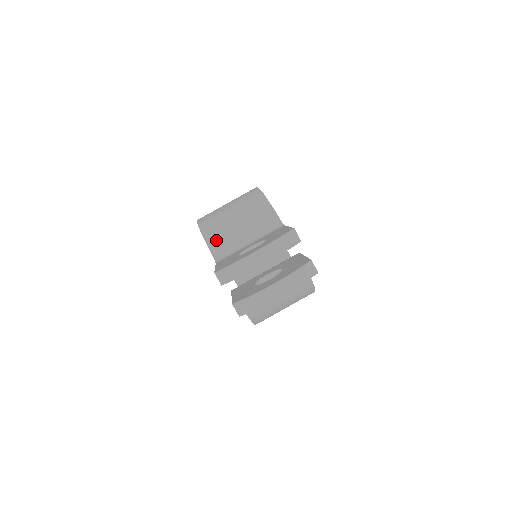
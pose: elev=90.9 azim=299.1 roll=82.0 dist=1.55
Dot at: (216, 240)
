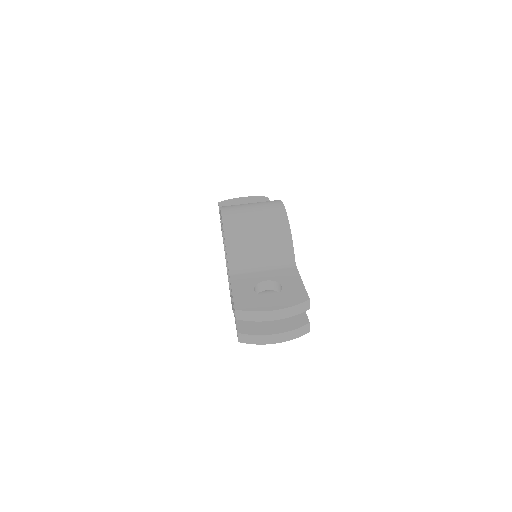
Dot at: (236, 253)
